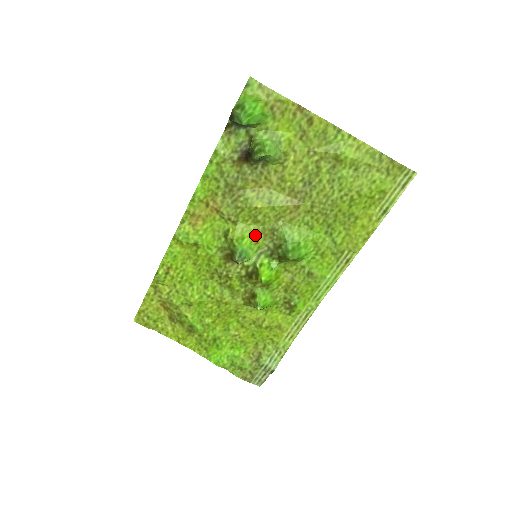
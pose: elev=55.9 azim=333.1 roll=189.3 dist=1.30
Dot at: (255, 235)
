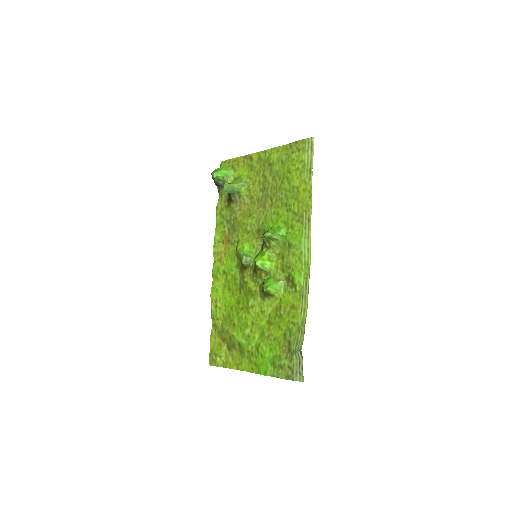
Dot at: (250, 242)
